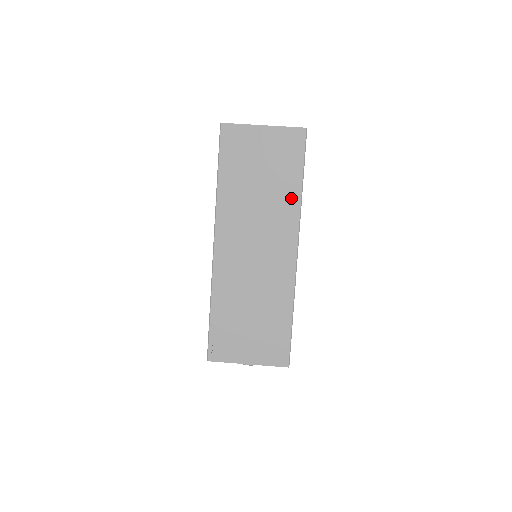
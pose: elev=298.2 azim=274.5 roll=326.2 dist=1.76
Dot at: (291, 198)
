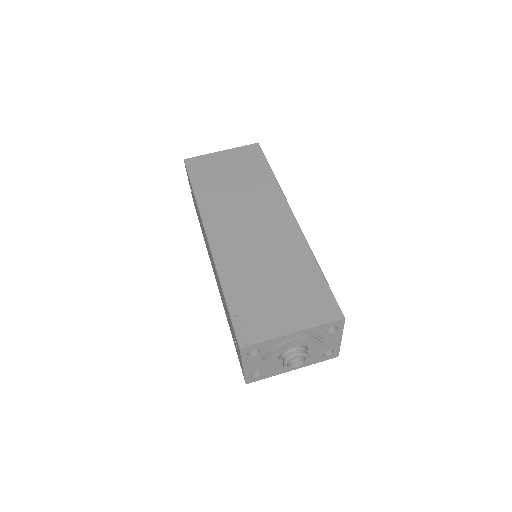
Dot at: (267, 183)
